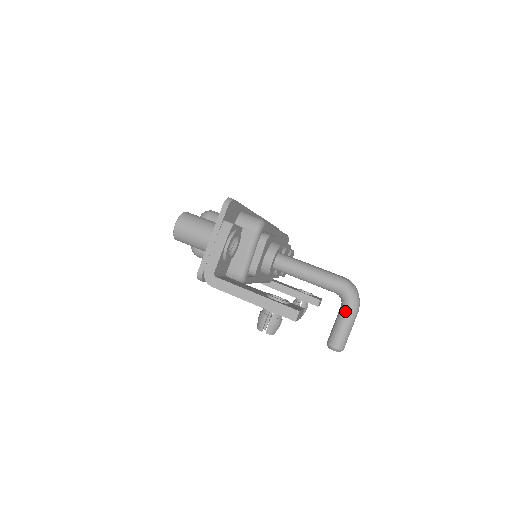
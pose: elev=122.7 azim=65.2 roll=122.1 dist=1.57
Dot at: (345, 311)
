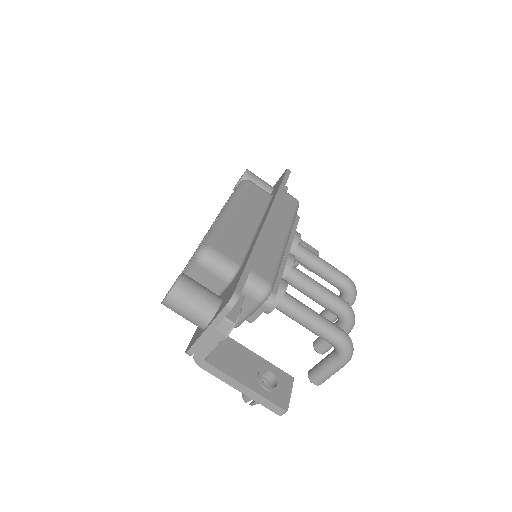
Dot at: (335, 363)
